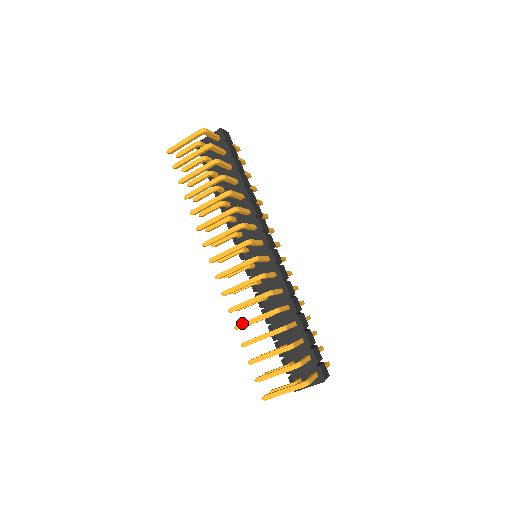
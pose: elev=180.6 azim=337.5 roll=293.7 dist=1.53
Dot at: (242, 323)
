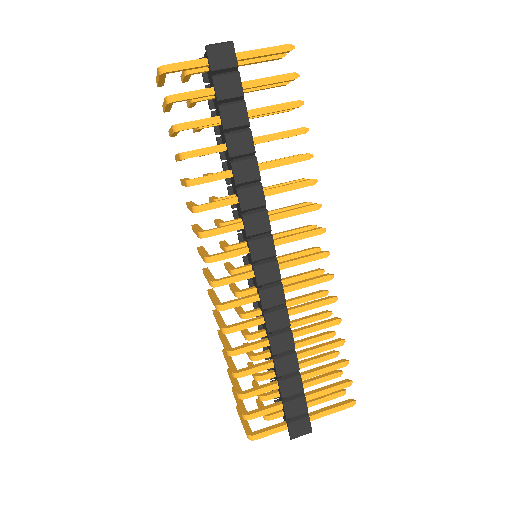
Dot at: (218, 334)
